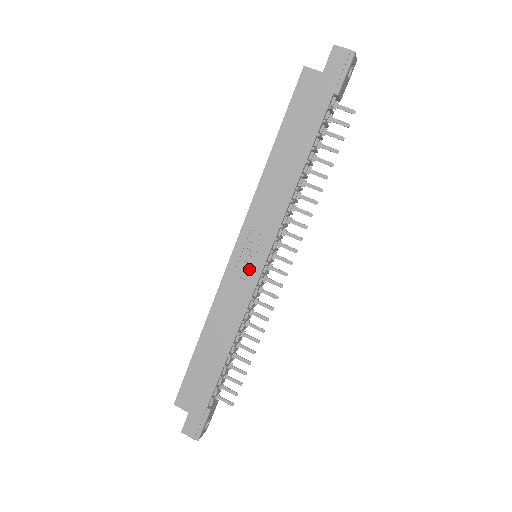
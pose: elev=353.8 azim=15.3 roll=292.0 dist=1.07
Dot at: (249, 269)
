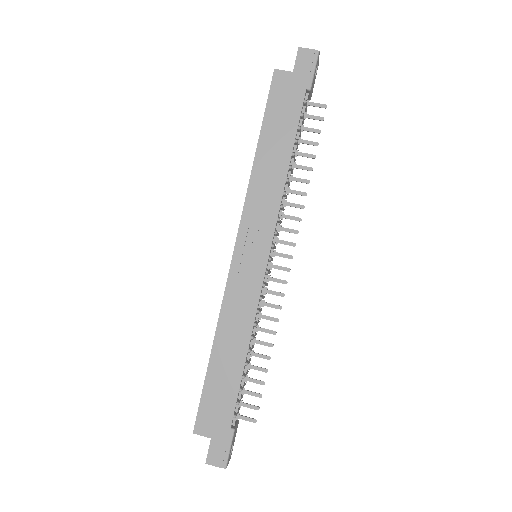
Dot at: (253, 268)
